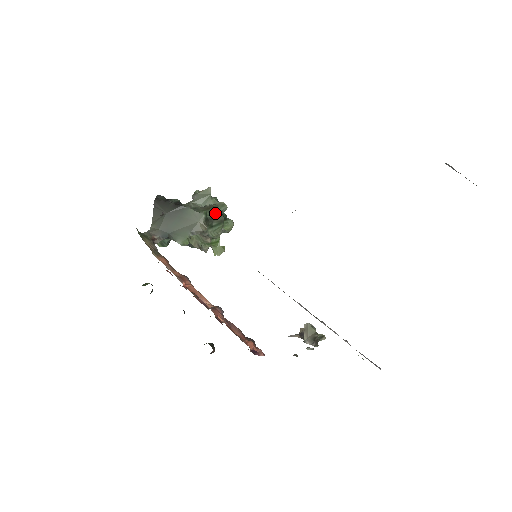
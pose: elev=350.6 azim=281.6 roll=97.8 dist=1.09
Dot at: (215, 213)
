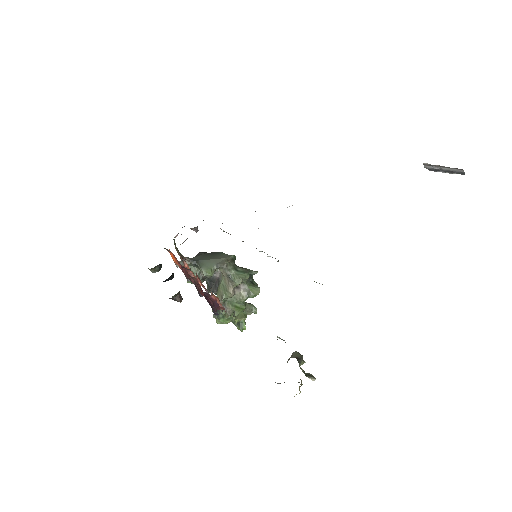
Dot at: (244, 268)
